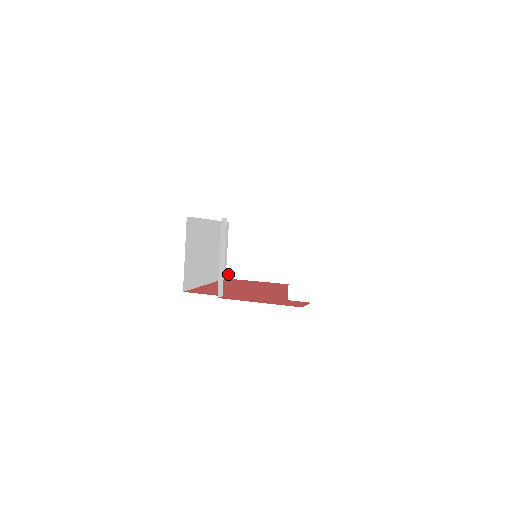
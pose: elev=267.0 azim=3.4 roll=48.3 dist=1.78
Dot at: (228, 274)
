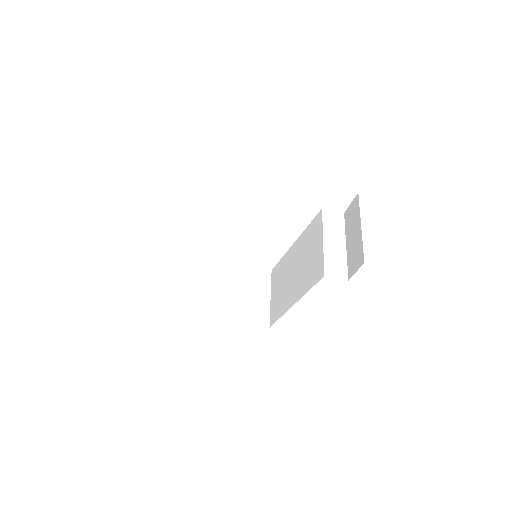
Dot at: (176, 306)
